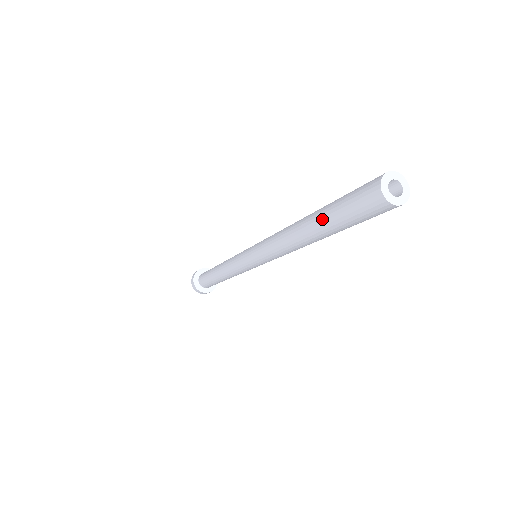
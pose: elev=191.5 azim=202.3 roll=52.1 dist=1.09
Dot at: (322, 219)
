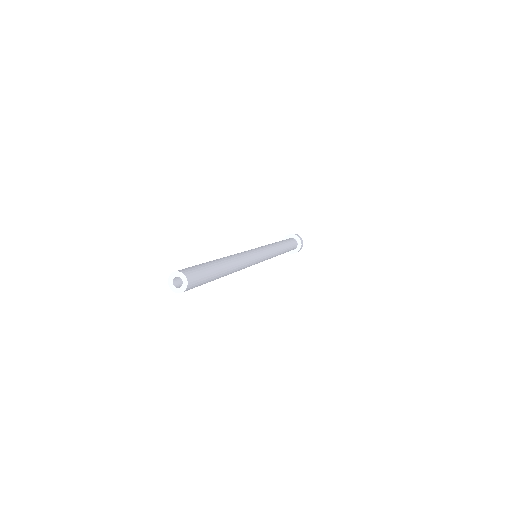
Dot at: occluded
